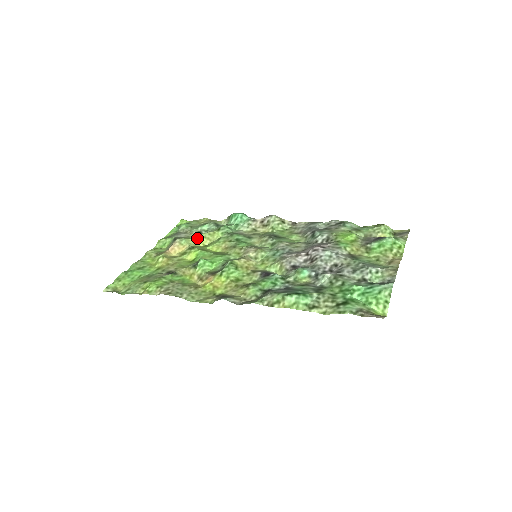
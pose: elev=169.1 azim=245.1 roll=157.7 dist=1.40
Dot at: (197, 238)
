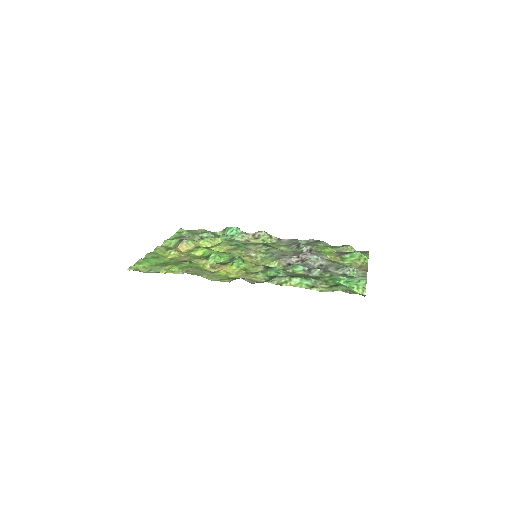
Dot at: (201, 241)
